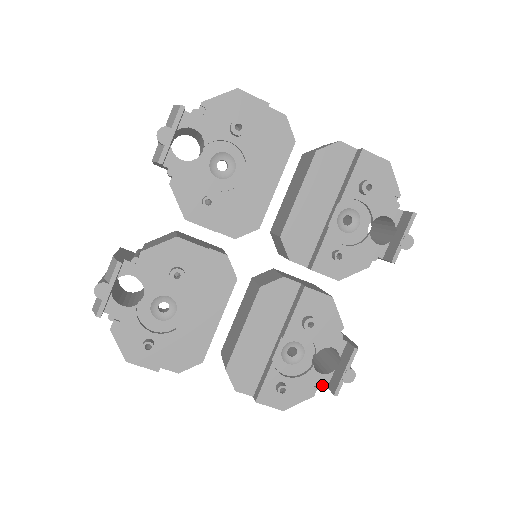
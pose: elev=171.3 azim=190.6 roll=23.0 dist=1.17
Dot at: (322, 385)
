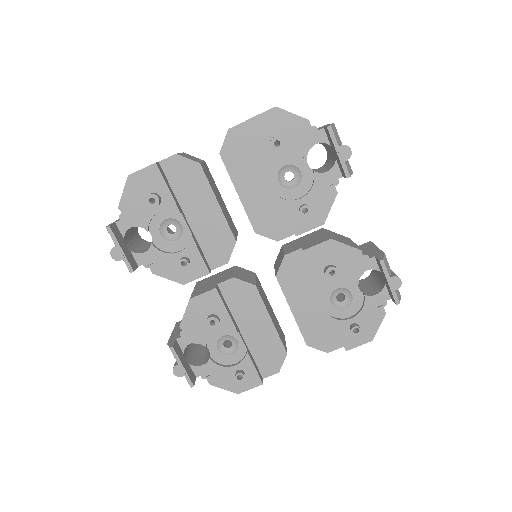
Dot at: (385, 301)
